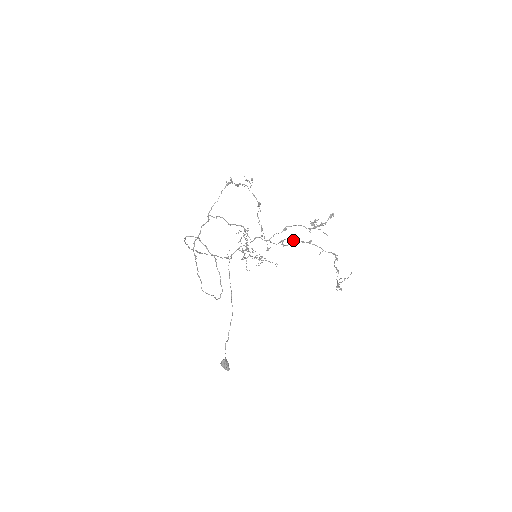
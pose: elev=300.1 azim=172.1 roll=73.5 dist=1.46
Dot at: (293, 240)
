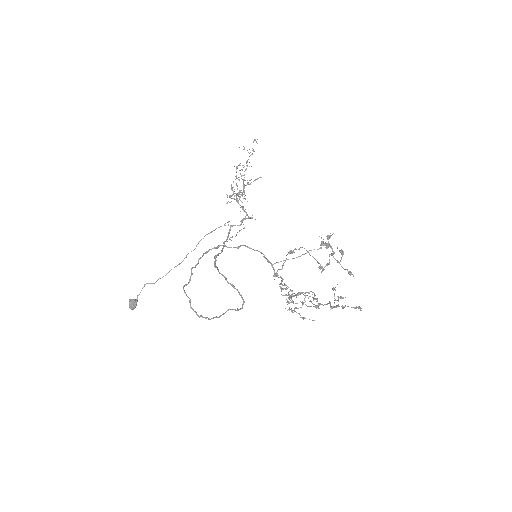
Dot at: occluded
